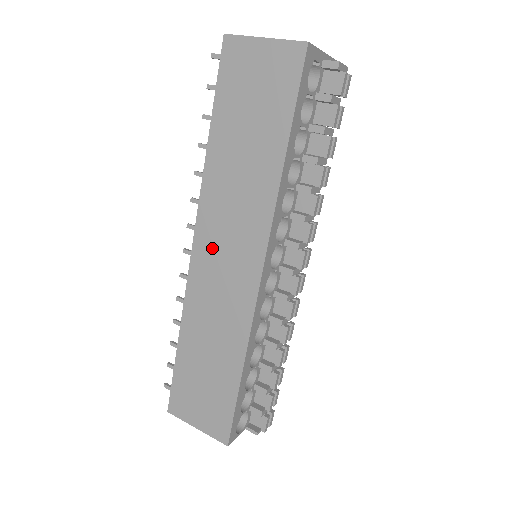
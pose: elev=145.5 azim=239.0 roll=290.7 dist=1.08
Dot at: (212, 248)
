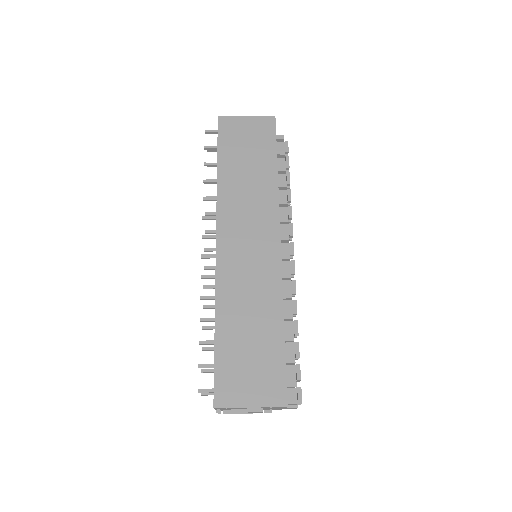
Dot at: (235, 239)
